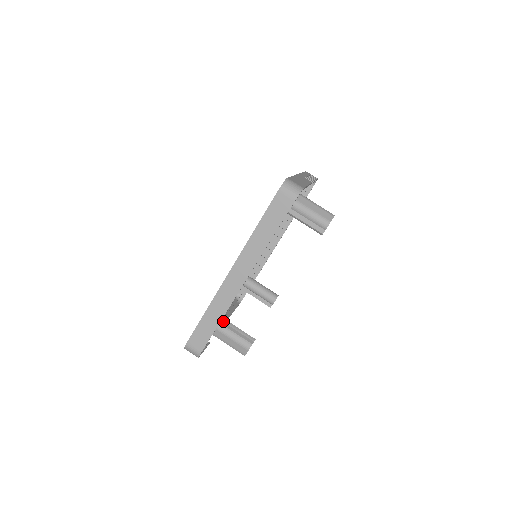
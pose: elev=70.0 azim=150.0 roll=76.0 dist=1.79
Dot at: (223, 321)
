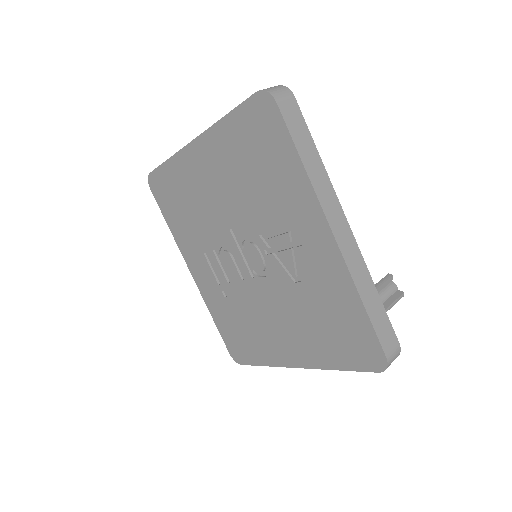
Dot at: occluded
